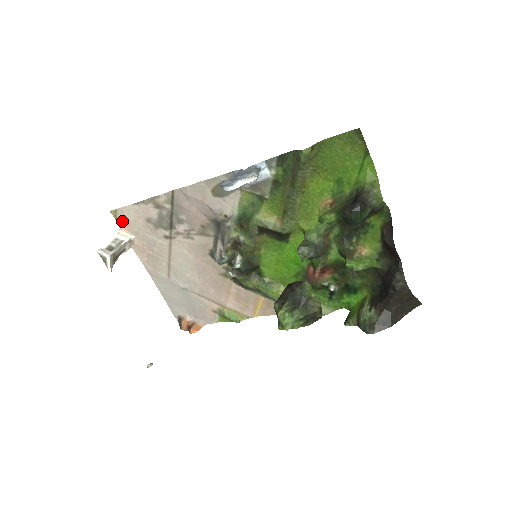
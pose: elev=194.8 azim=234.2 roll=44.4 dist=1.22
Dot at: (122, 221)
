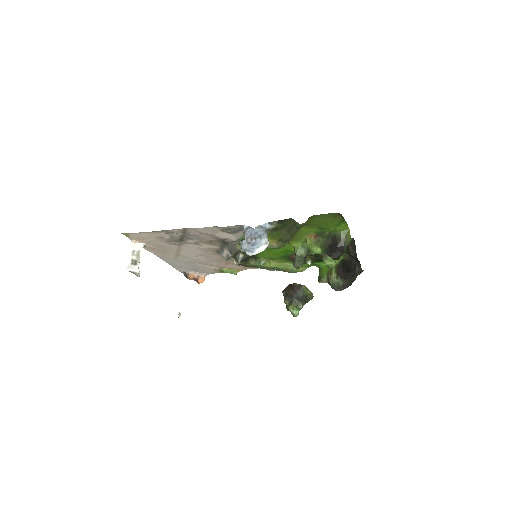
Dot at: (134, 238)
